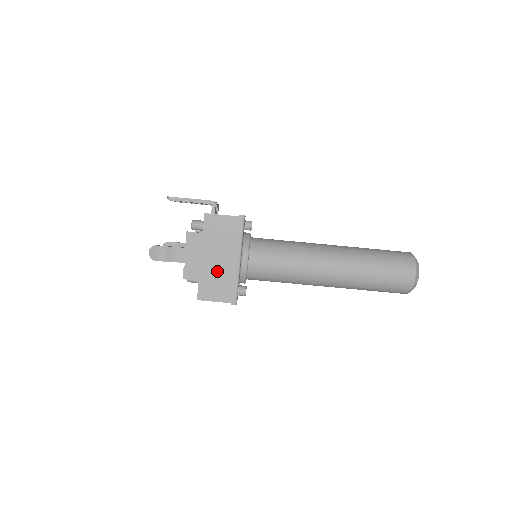
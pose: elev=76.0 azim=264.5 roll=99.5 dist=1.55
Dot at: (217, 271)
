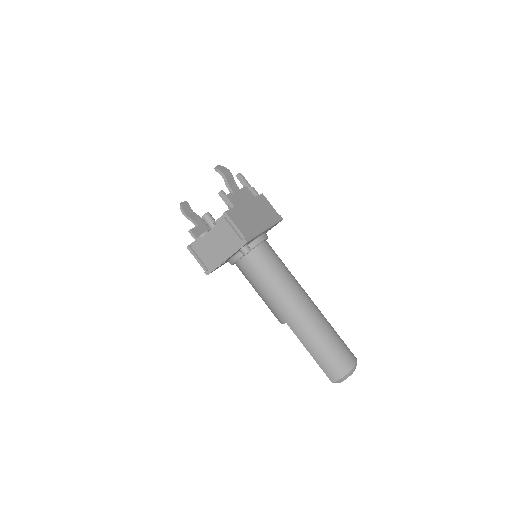
Dot at: (249, 217)
